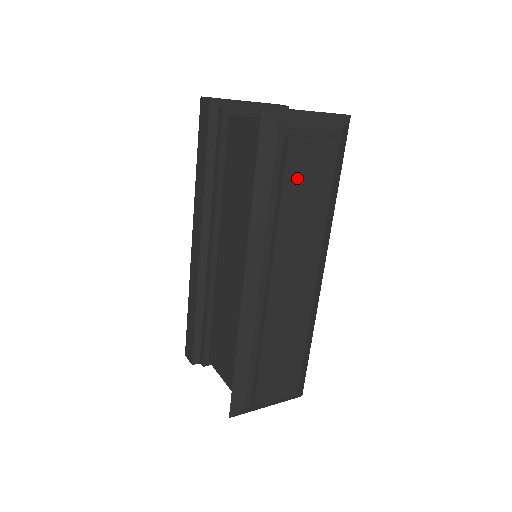
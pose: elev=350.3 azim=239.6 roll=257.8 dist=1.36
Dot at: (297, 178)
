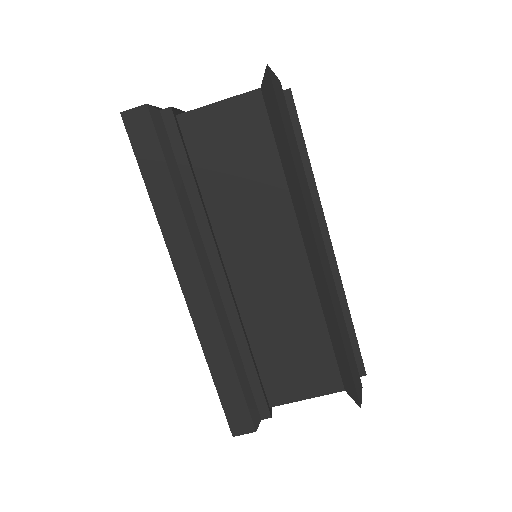
Dot at: occluded
